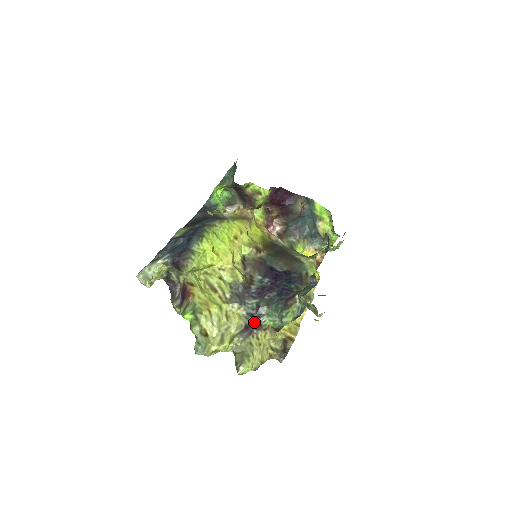
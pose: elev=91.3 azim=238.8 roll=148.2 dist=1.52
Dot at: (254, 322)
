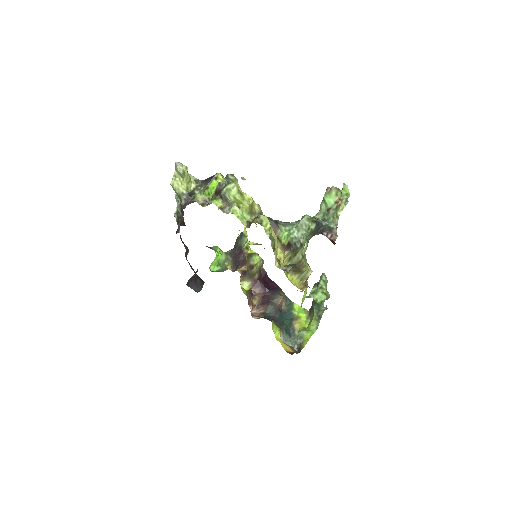
Dot at: (272, 220)
